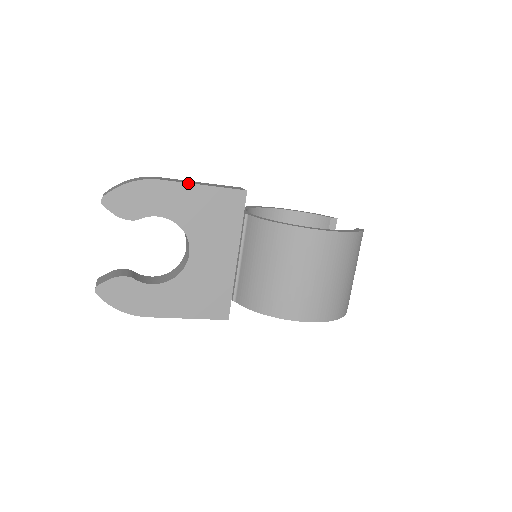
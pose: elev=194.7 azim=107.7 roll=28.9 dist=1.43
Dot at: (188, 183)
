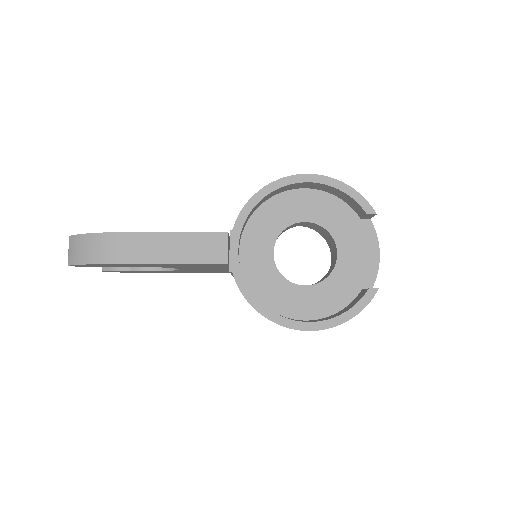
Dot at: occluded
